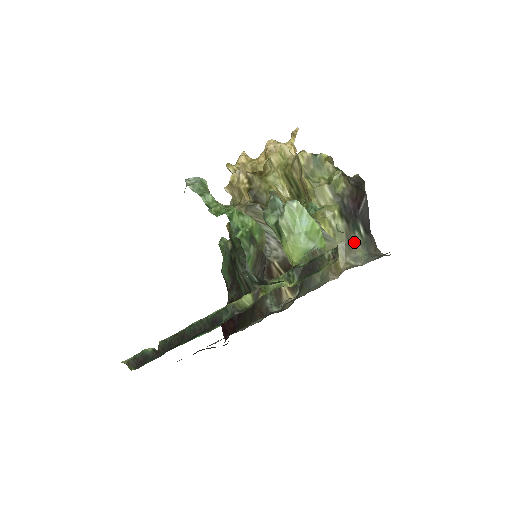
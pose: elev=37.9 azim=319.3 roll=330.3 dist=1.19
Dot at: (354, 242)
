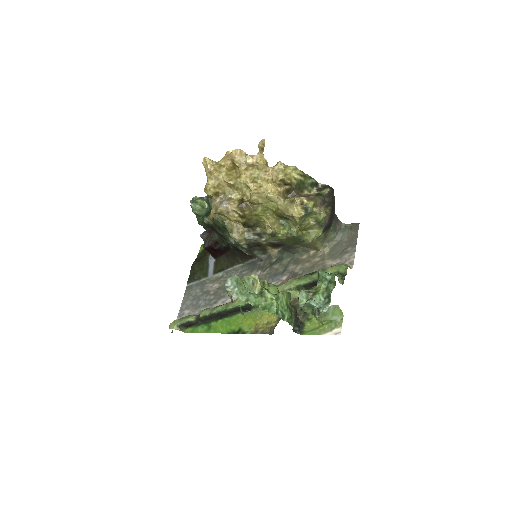
Dot at: (328, 233)
